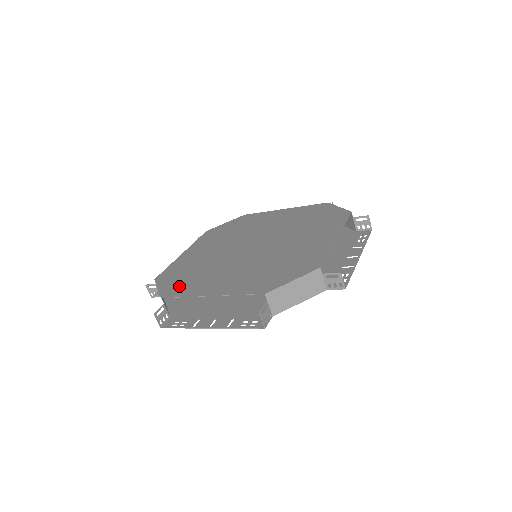
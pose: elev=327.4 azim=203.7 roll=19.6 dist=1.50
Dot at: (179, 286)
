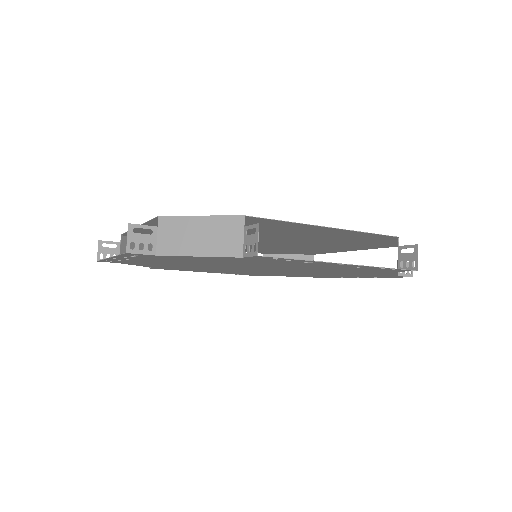
Dot at: occluded
